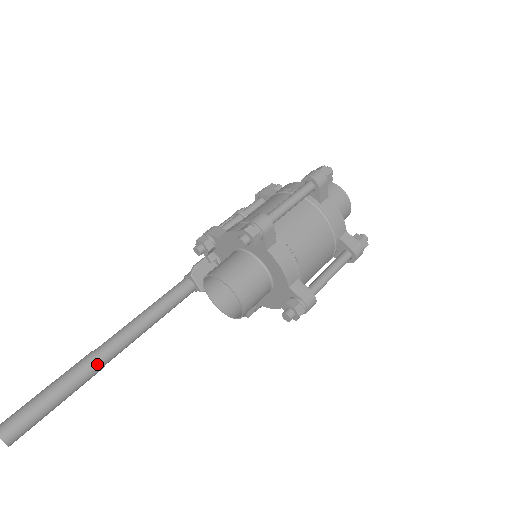
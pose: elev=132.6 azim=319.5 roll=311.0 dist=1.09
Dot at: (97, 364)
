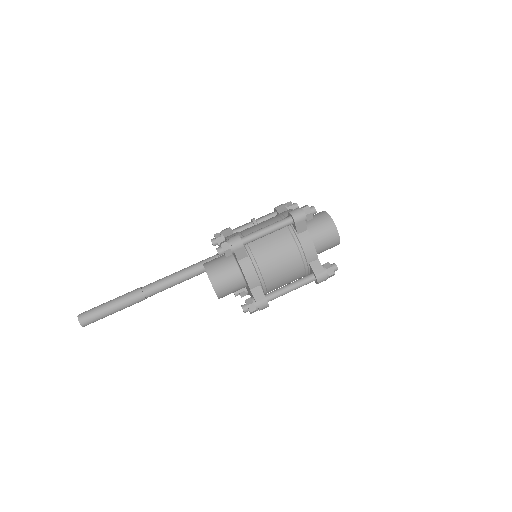
Dot at: (141, 296)
